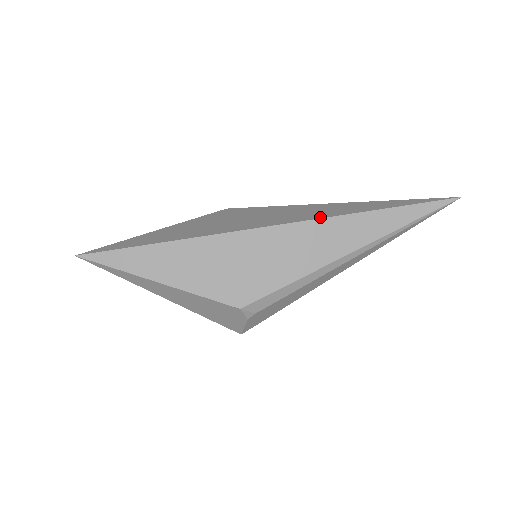
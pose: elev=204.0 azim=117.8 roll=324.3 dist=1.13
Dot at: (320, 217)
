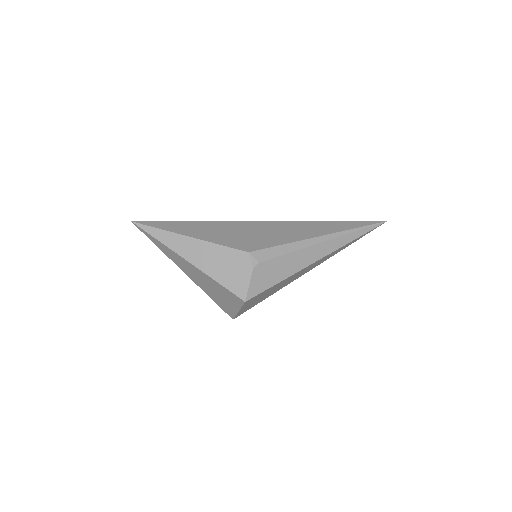
Dot at: (299, 222)
